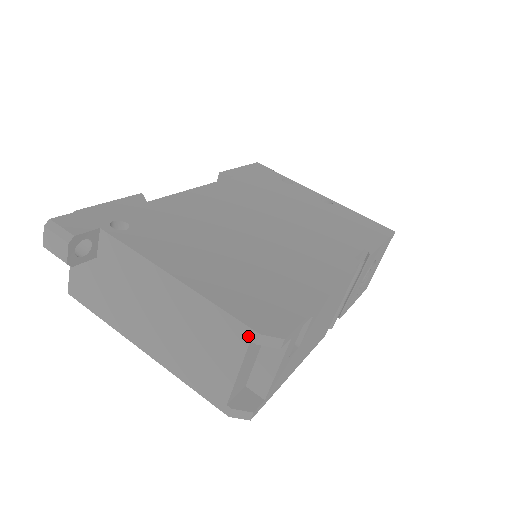
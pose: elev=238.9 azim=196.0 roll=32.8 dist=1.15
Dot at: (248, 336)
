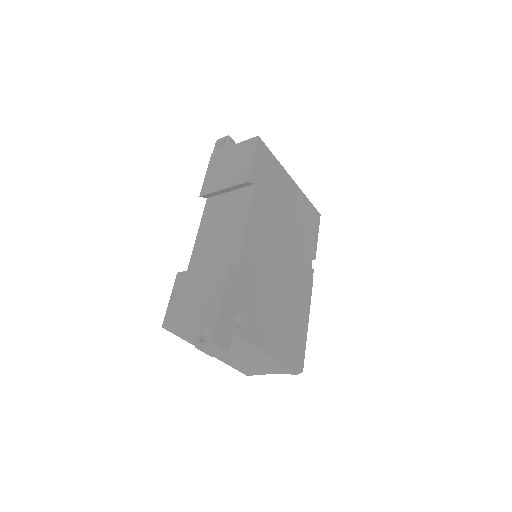
Dot at: (290, 373)
